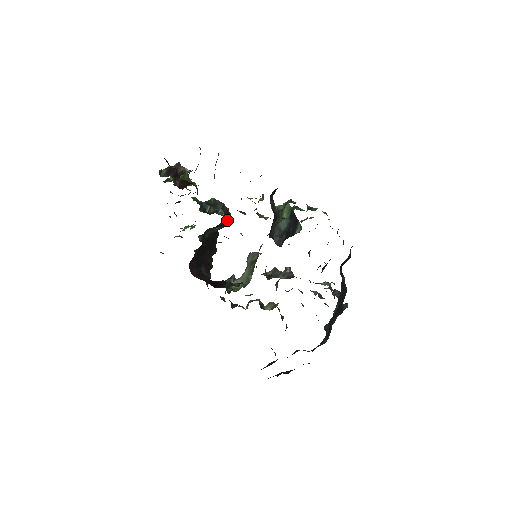
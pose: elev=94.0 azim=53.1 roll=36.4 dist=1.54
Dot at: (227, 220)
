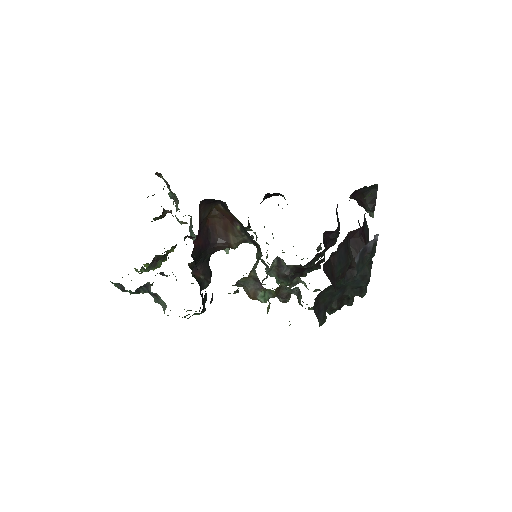
Dot at: (210, 272)
